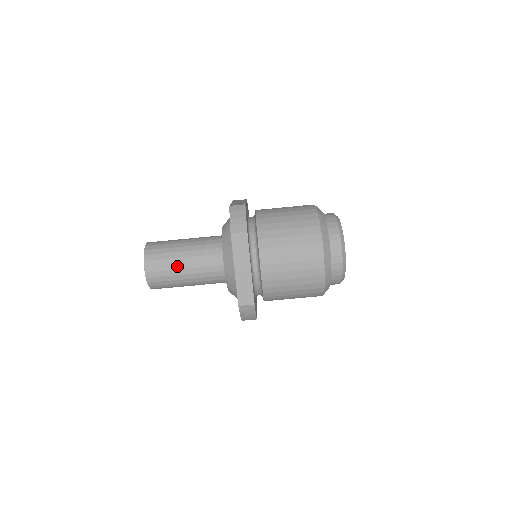
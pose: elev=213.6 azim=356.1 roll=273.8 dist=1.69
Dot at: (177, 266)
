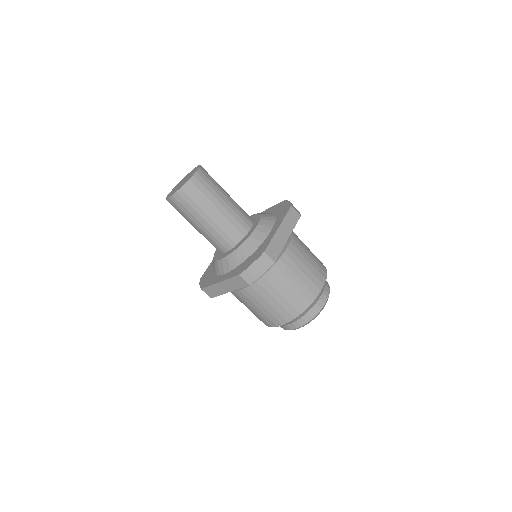
Dot at: (195, 220)
